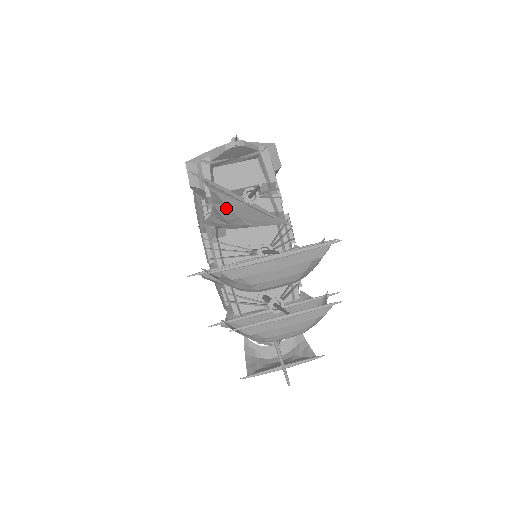
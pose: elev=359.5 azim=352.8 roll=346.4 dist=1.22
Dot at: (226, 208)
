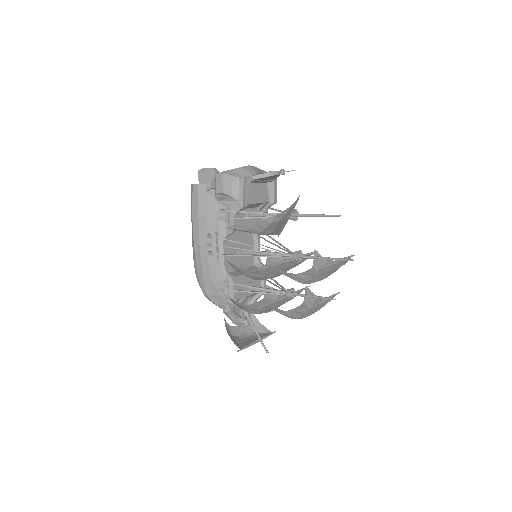
Dot at: (278, 221)
